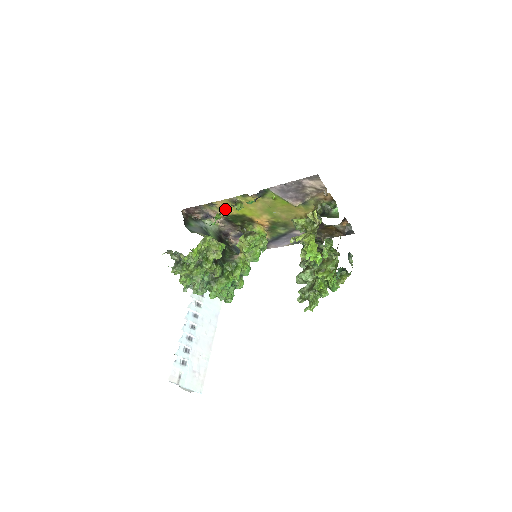
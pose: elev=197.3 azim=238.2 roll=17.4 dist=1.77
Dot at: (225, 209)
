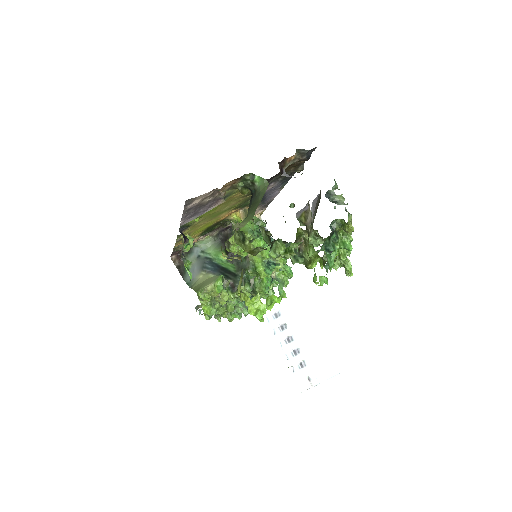
Dot at: occluded
